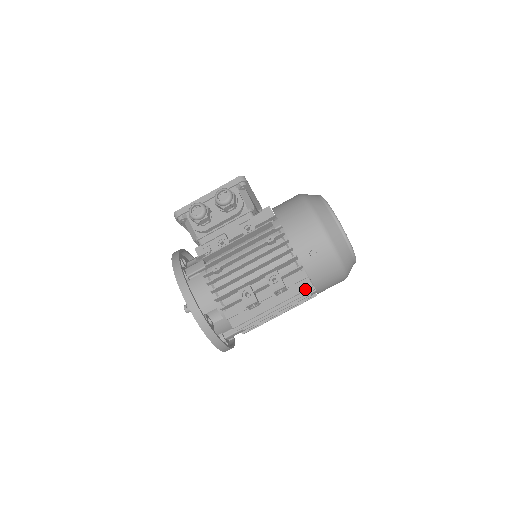
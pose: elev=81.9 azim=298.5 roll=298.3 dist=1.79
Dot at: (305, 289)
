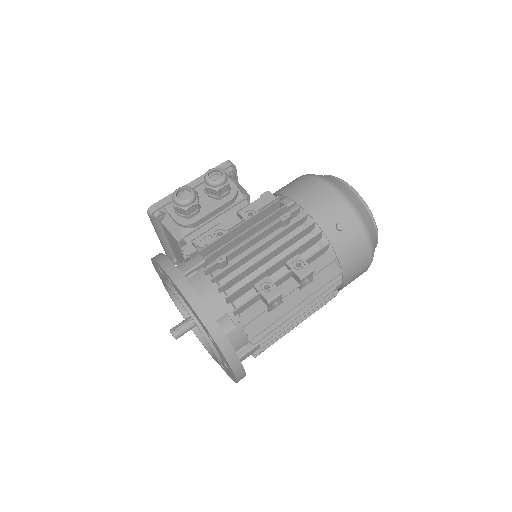
Dot at: (334, 276)
